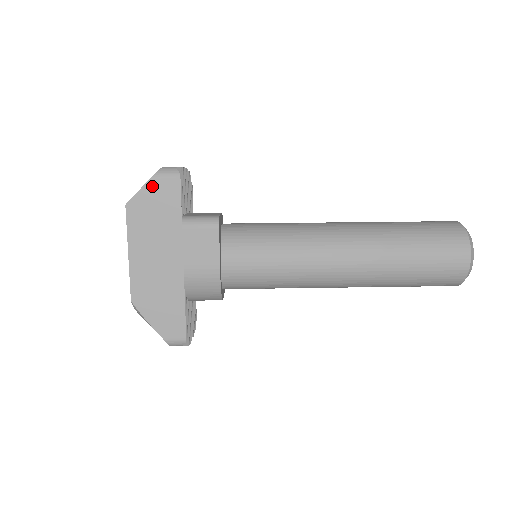
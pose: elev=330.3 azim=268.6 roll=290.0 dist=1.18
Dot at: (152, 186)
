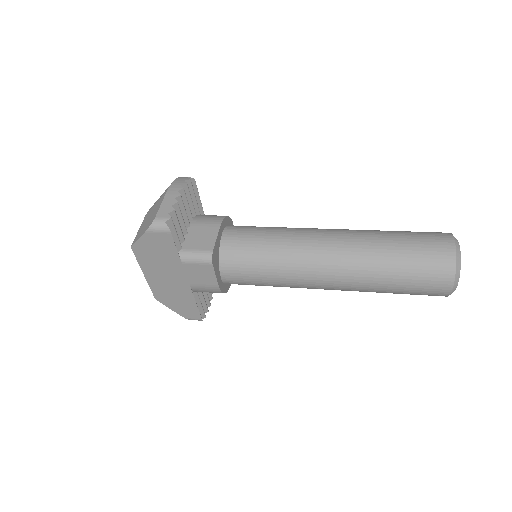
Dot at: (148, 237)
